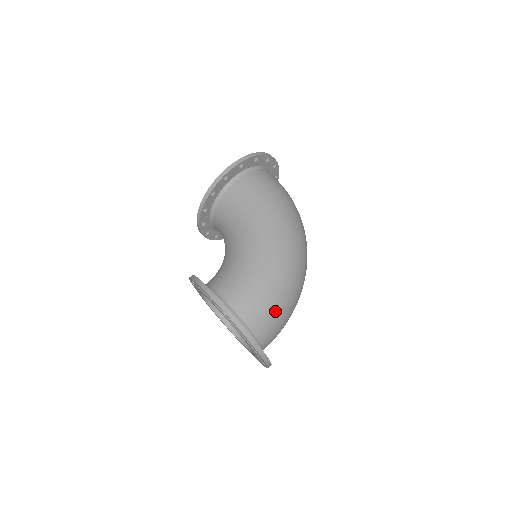
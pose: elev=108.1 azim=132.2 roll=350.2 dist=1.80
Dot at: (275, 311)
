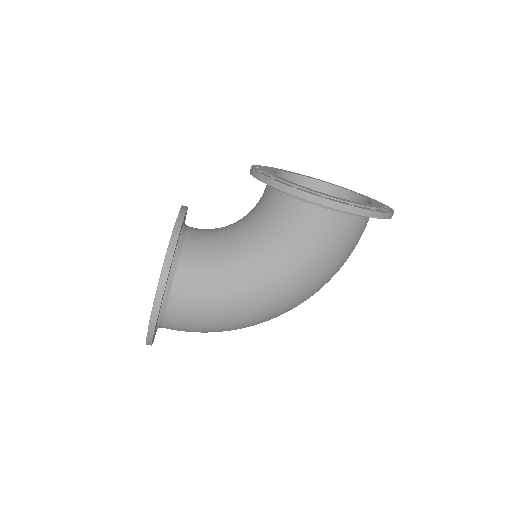
Dot at: (198, 331)
